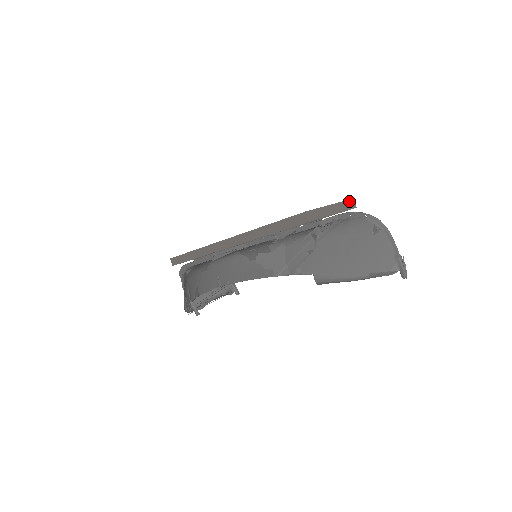
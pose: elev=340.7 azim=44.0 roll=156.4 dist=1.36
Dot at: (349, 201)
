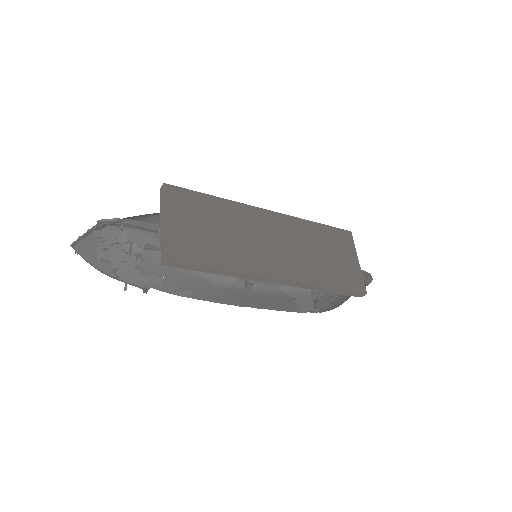
Dot at: (352, 239)
